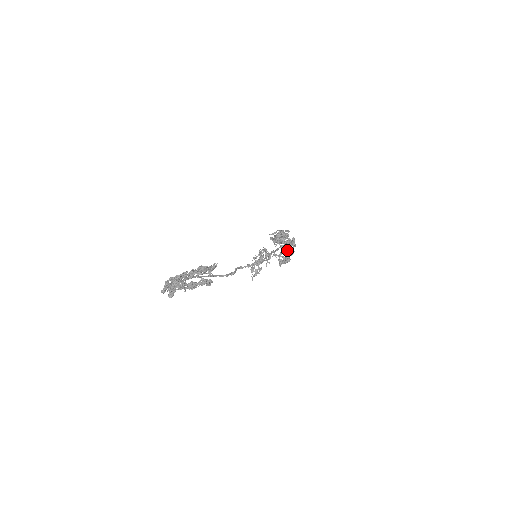
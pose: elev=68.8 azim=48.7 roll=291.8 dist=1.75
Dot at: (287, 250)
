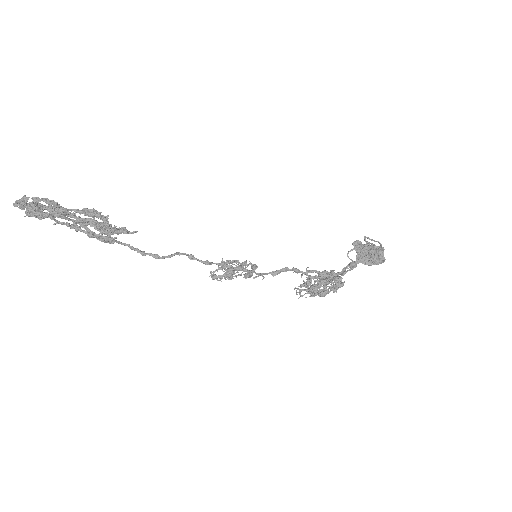
Dot at: occluded
